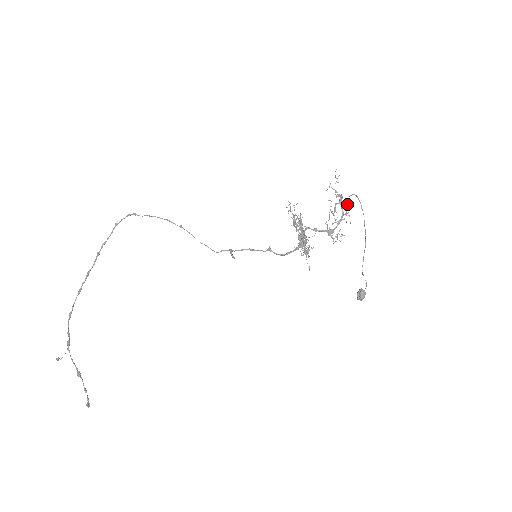
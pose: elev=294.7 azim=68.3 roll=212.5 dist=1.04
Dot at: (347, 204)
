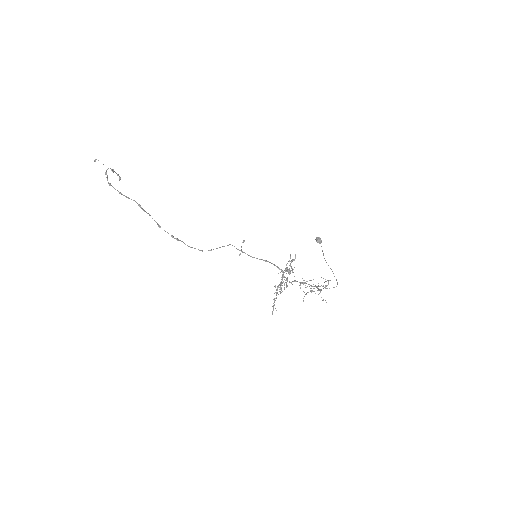
Dot at: occluded
